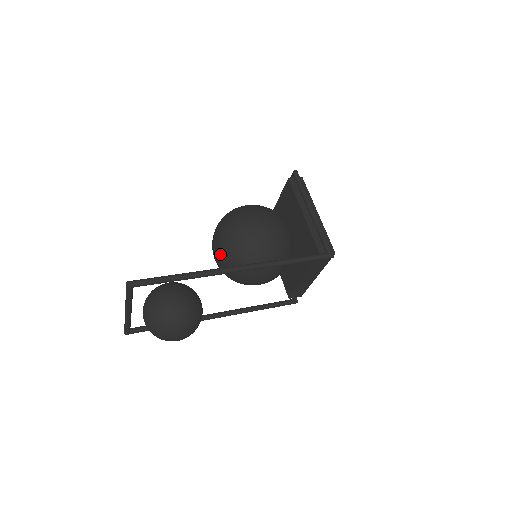
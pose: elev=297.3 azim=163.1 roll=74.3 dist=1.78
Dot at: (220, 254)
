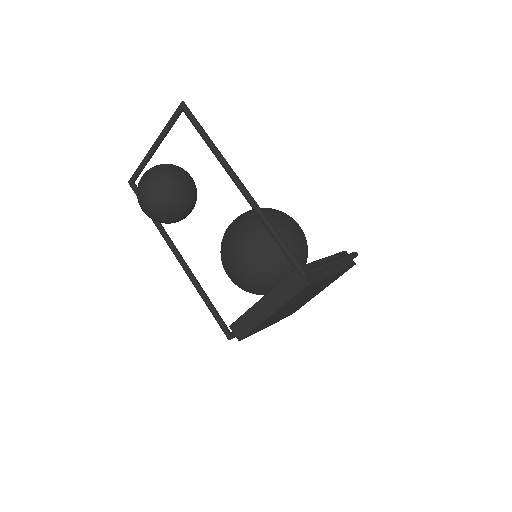
Dot at: occluded
